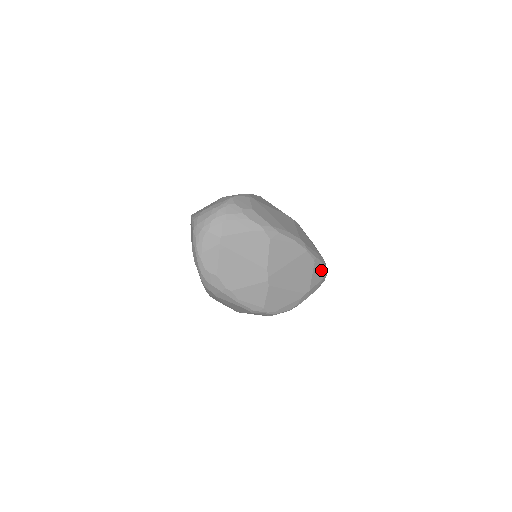
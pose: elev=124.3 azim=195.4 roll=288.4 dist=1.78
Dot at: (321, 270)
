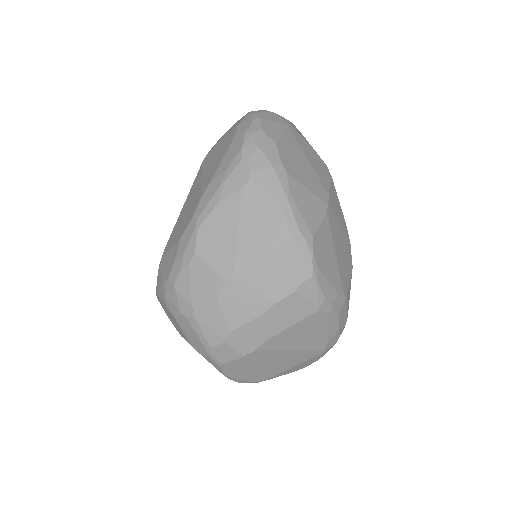
Dot at: occluded
